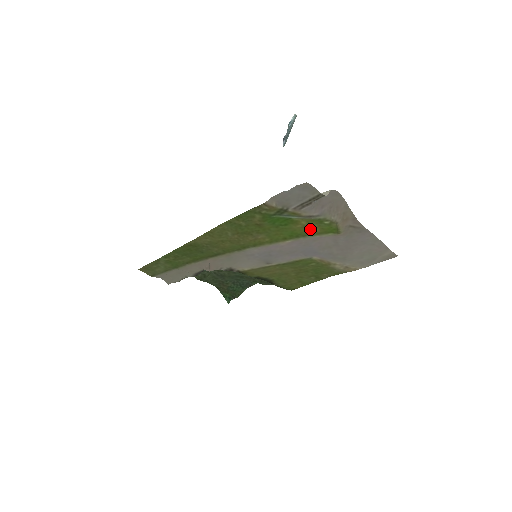
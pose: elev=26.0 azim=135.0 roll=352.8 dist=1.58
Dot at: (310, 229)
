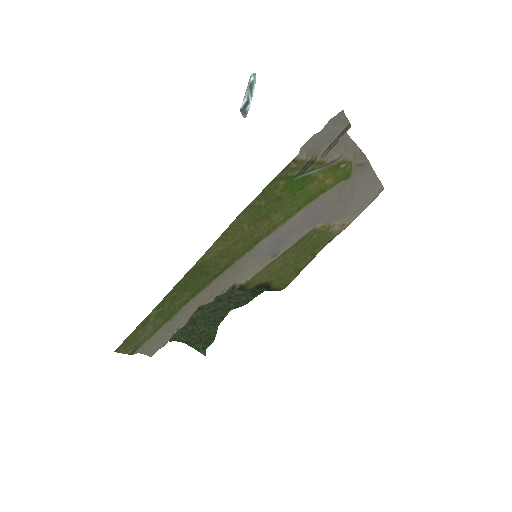
Dot at: (324, 183)
